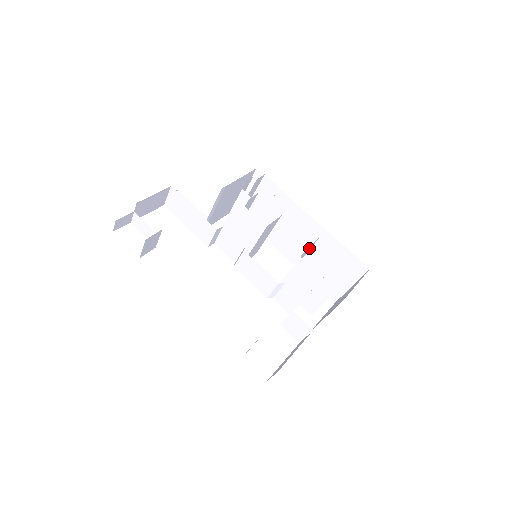
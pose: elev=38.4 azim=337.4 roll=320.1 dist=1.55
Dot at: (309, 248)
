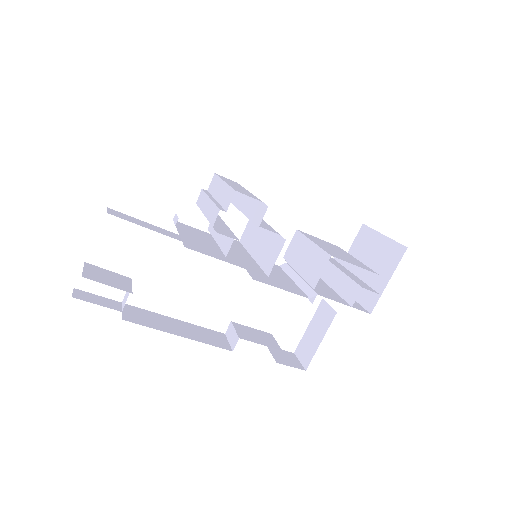
Dot at: (324, 265)
